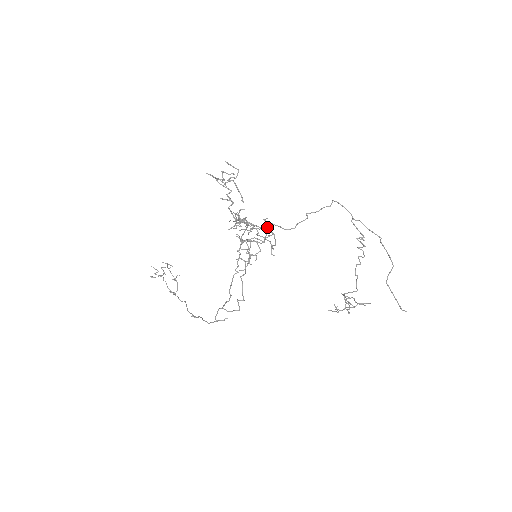
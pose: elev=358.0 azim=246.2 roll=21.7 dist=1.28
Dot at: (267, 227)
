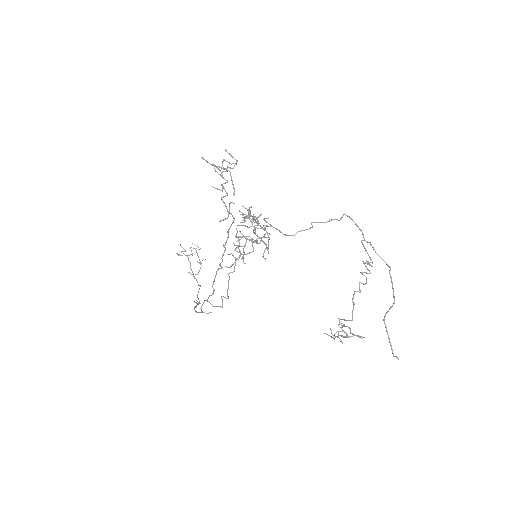
Dot at: (264, 228)
